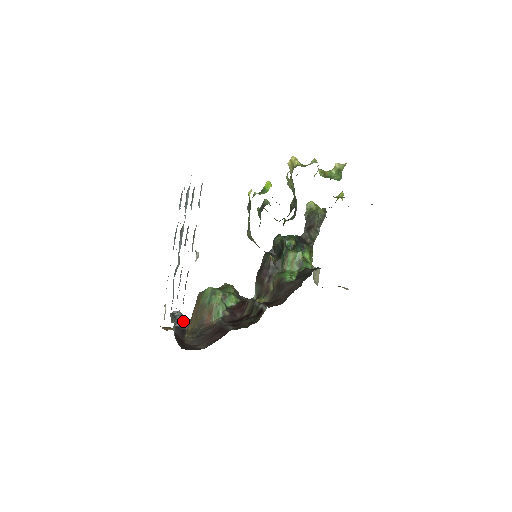
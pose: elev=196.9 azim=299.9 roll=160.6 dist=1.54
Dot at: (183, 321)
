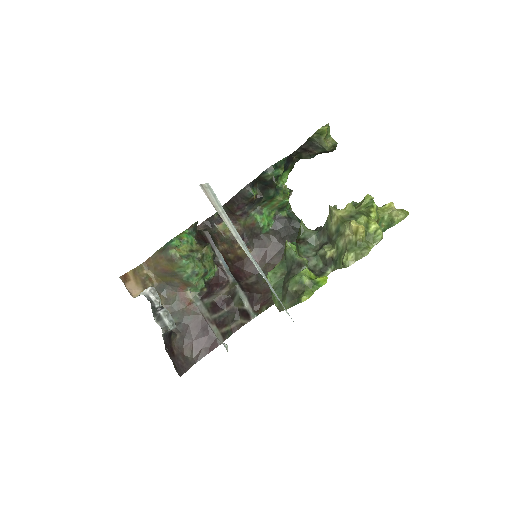
Dot at: occluded
